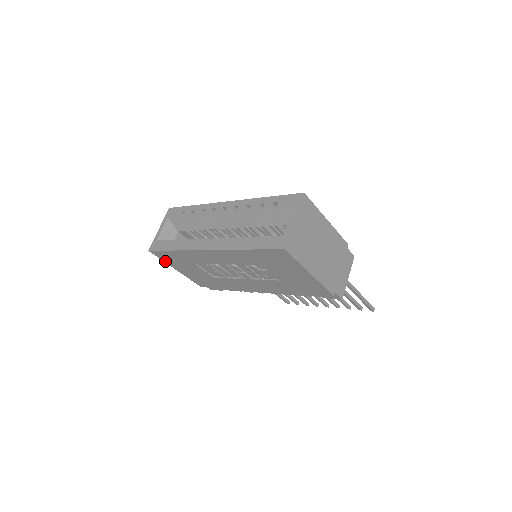
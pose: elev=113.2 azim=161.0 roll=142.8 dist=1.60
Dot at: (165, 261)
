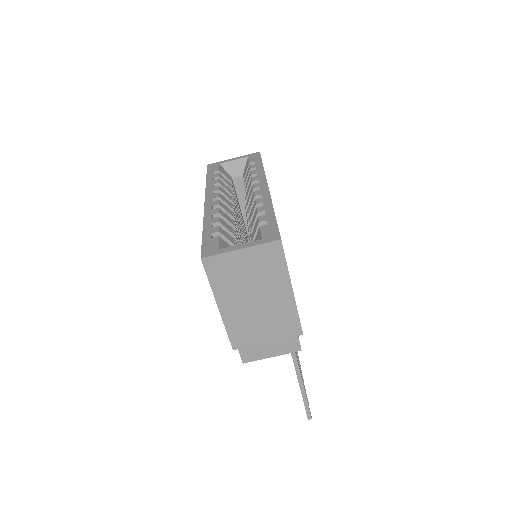
Dot at: occluded
